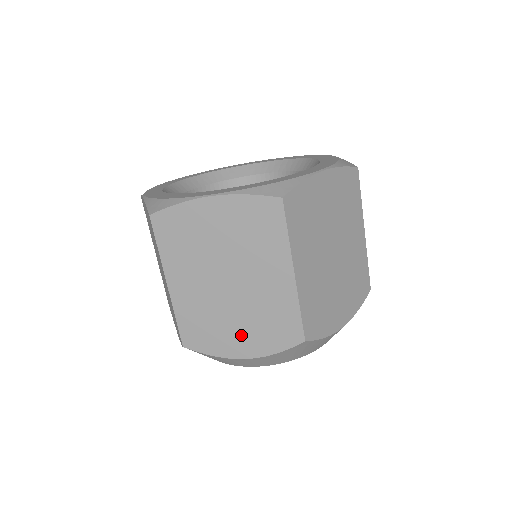
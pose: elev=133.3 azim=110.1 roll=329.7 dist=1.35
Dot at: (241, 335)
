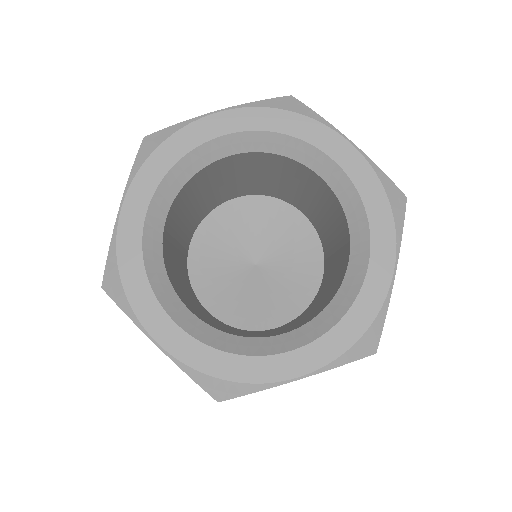
Dot at: occluded
